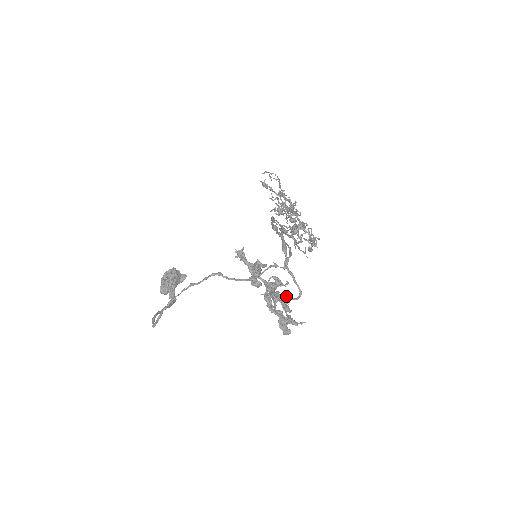
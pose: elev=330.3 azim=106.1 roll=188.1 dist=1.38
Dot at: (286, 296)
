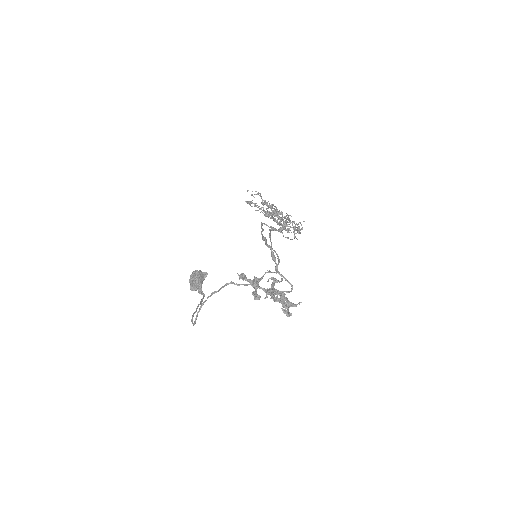
Dot at: (282, 291)
